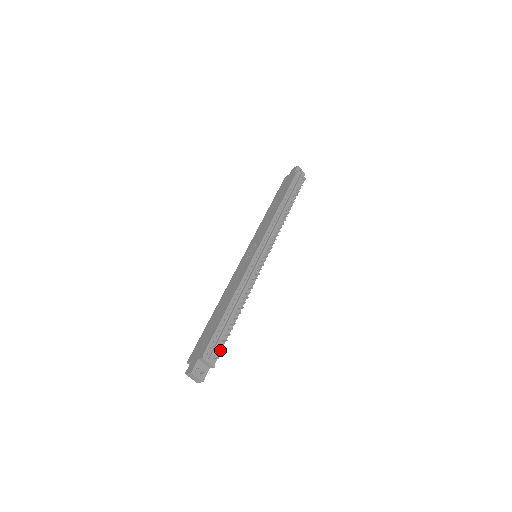
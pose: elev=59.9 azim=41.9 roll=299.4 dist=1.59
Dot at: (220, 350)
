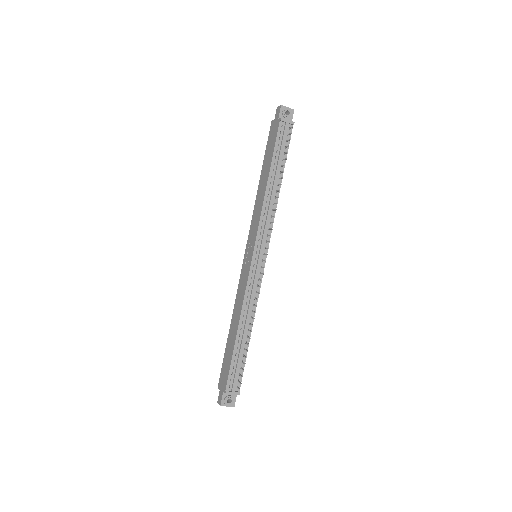
Dot at: occluded
